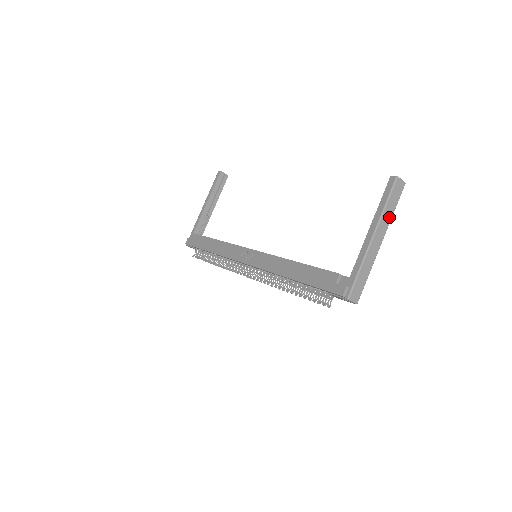
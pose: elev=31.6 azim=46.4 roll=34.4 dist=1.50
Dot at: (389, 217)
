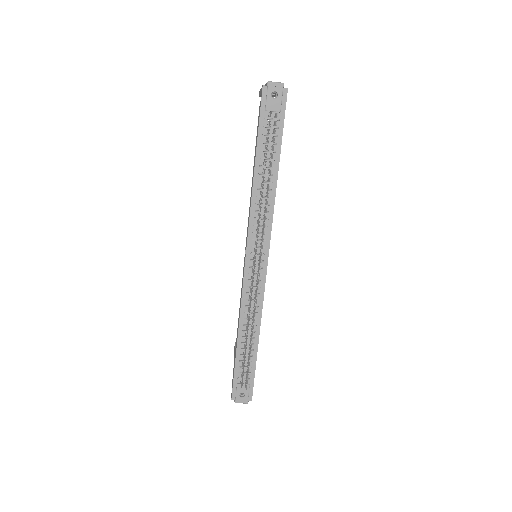
Dot at: occluded
